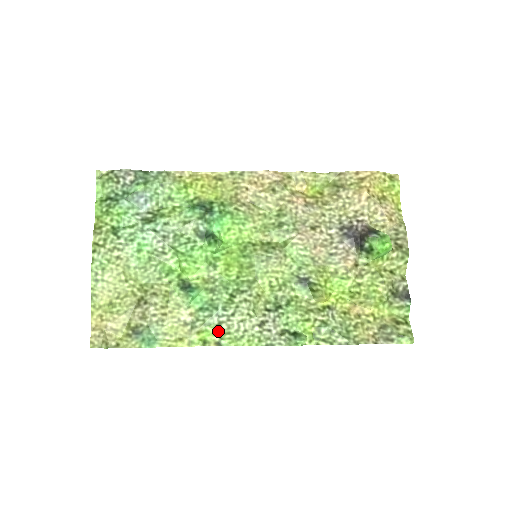
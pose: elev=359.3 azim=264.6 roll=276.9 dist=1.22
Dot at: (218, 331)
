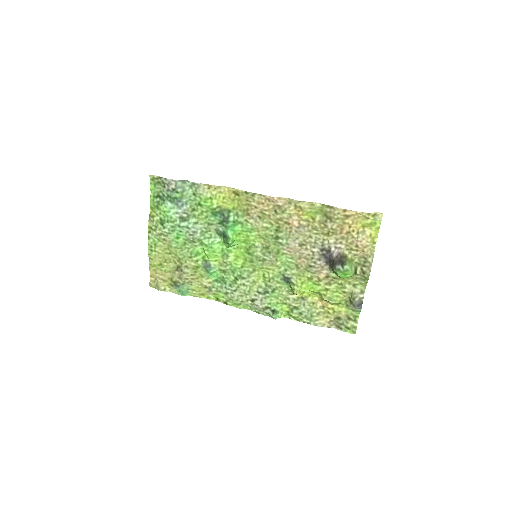
Dot at: (225, 296)
